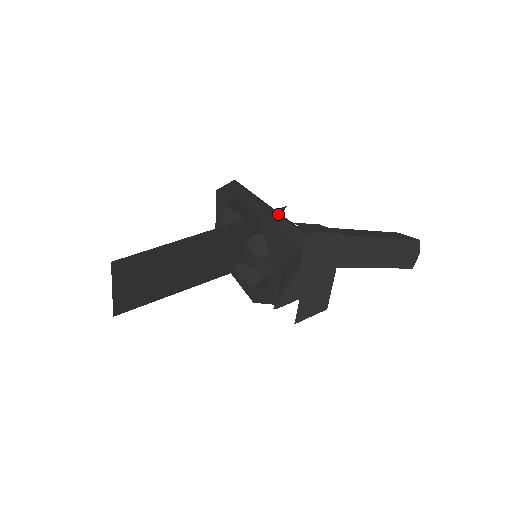
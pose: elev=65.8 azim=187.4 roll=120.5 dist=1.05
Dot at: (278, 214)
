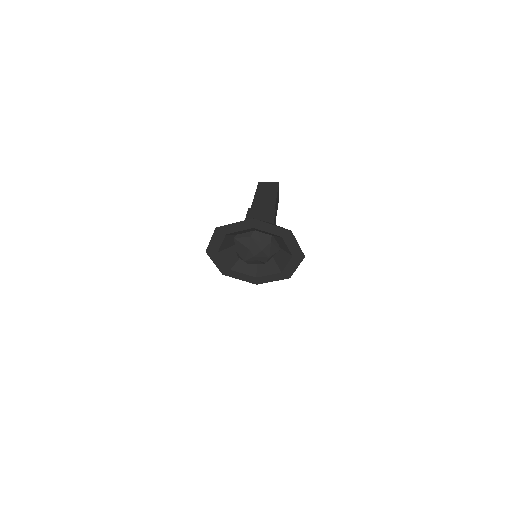
Dot at: occluded
